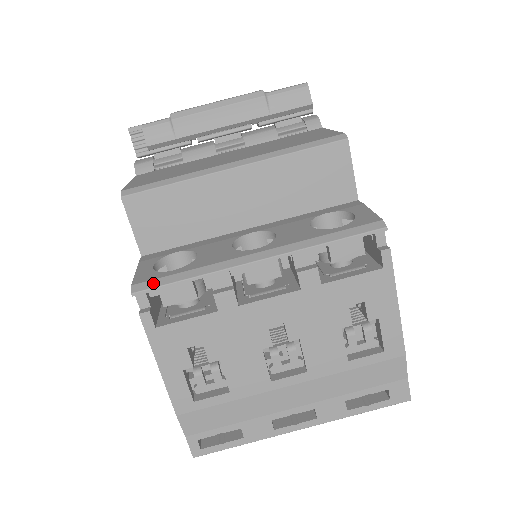
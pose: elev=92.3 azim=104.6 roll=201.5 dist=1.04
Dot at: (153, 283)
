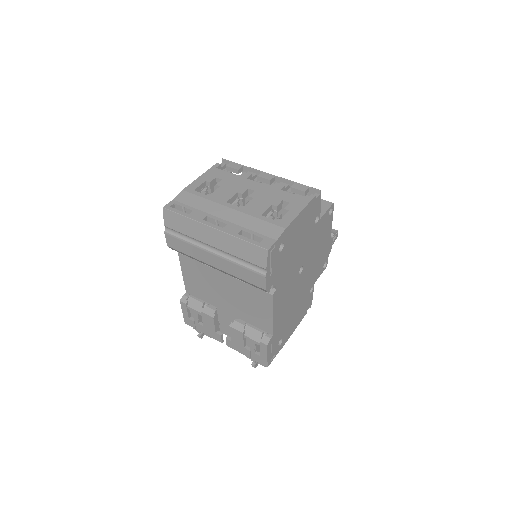
Dot at: (231, 162)
